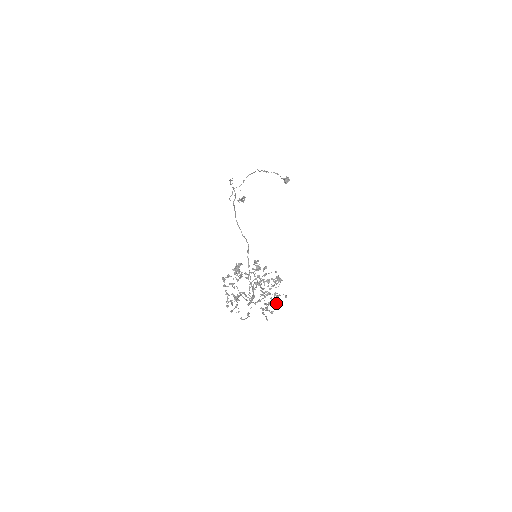
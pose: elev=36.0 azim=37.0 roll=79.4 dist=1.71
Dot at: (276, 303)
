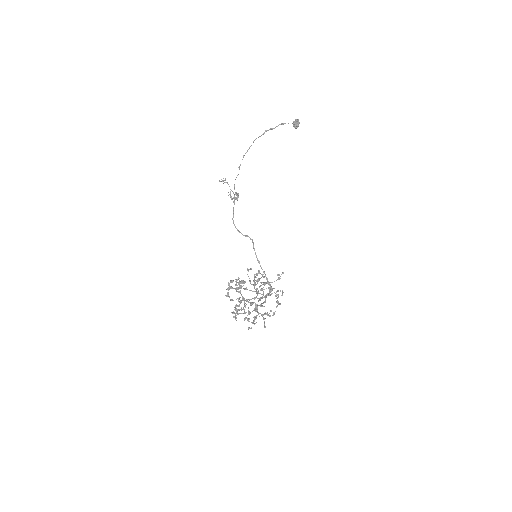
Dot at: (277, 302)
